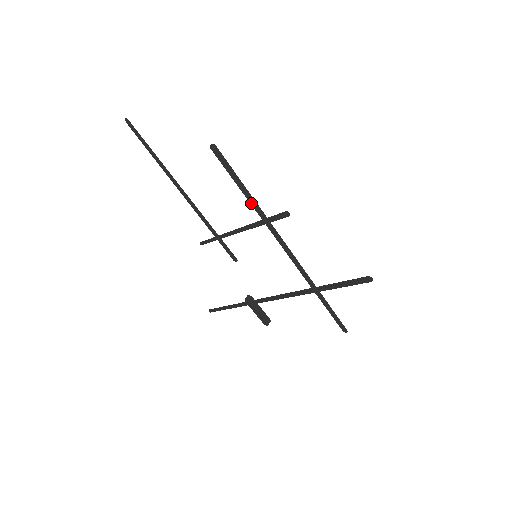
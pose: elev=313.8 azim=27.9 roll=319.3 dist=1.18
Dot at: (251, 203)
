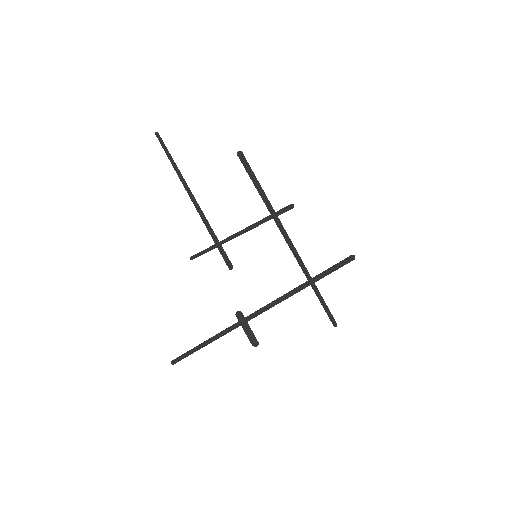
Dot at: (264, 198)
